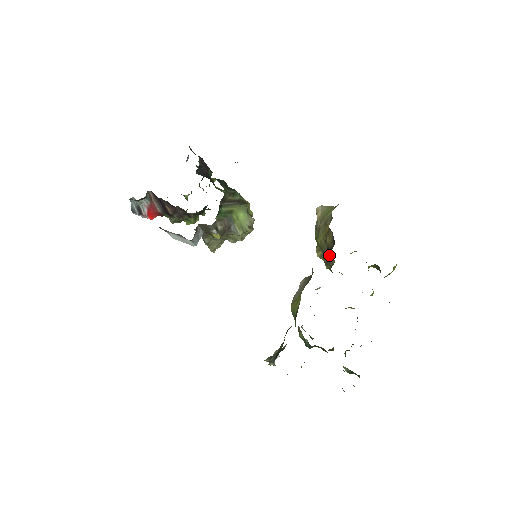
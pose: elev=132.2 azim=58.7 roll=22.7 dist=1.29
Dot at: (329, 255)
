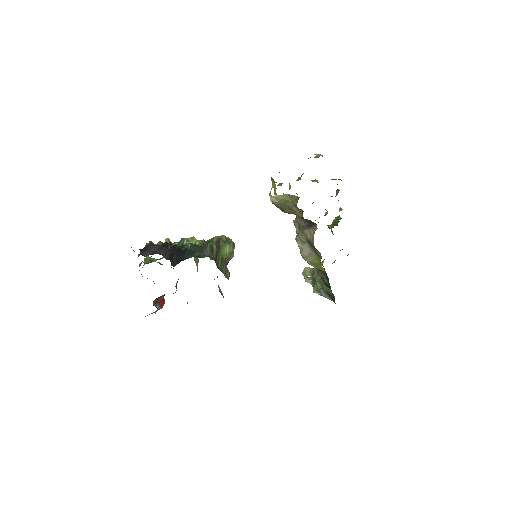
Dot at: occluded
